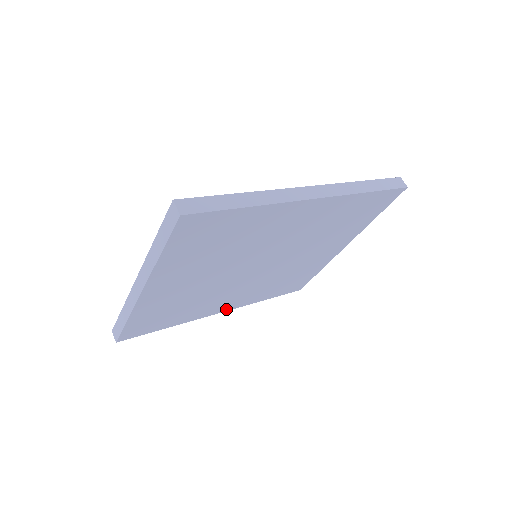
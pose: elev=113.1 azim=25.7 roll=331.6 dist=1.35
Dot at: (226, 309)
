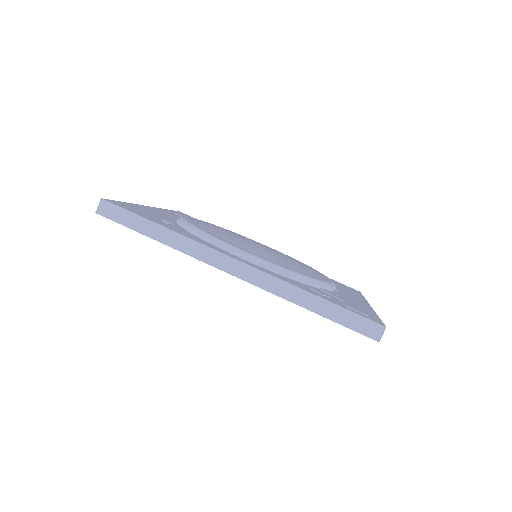
Dot at: occluded
